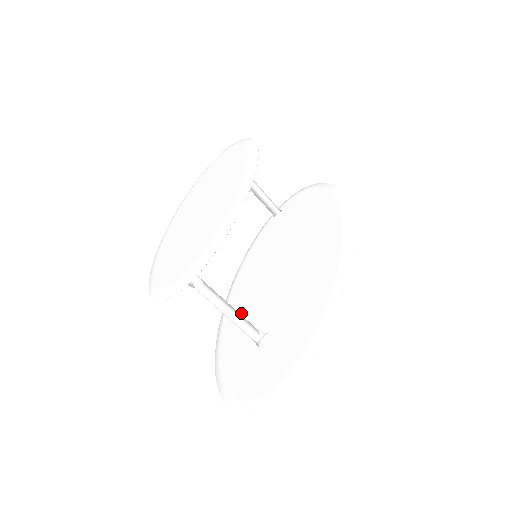
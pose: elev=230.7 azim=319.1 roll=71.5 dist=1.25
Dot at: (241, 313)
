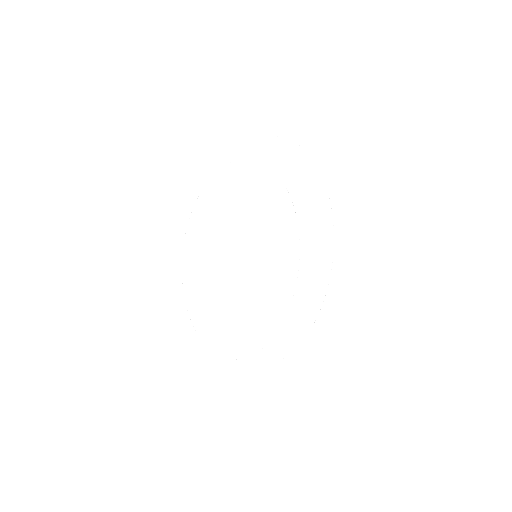
Dot at: occluded
